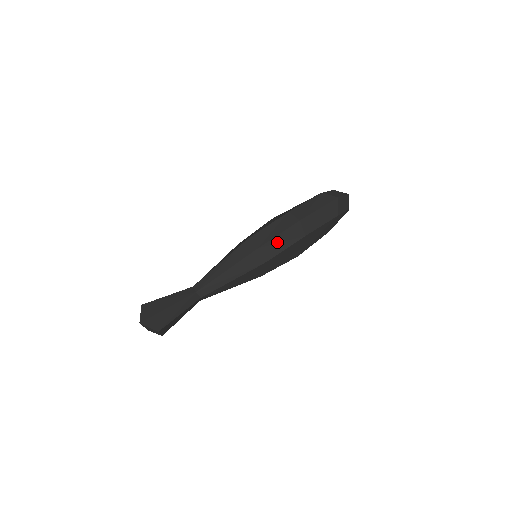
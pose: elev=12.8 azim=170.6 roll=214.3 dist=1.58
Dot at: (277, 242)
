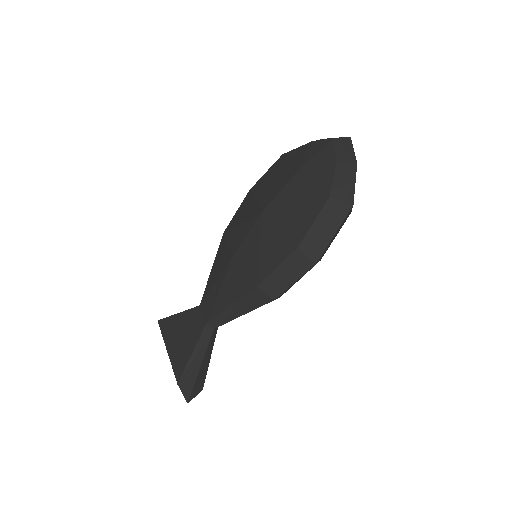
Dot at: occluded
